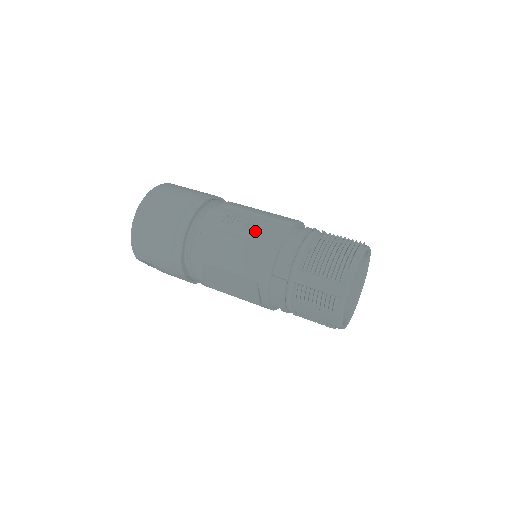
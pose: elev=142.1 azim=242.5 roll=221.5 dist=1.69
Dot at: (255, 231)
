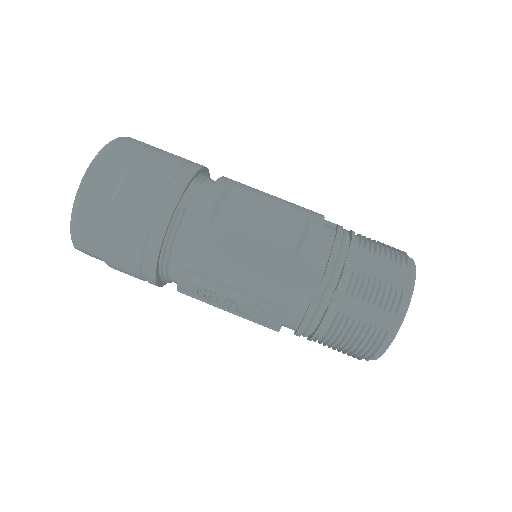
Dot at: (243, 311)
